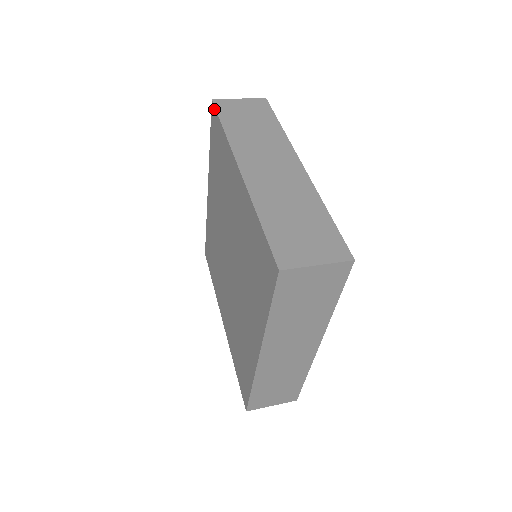
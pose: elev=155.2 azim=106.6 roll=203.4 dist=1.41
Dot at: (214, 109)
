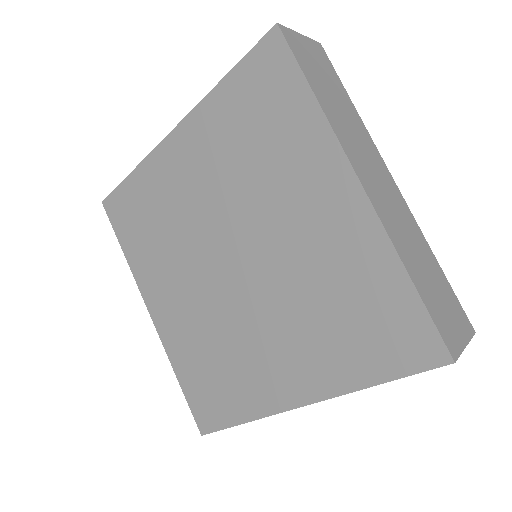
Dot at: (110, 197)
